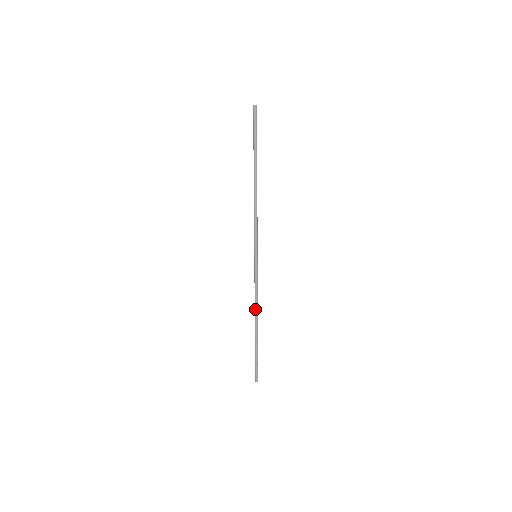
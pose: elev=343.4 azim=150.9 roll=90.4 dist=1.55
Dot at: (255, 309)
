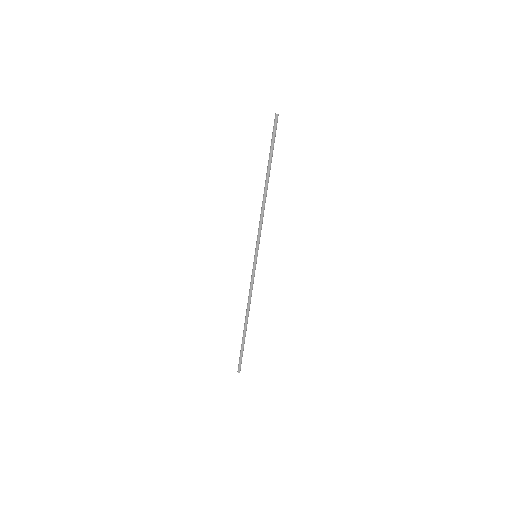
Dot at: (248, 306)
